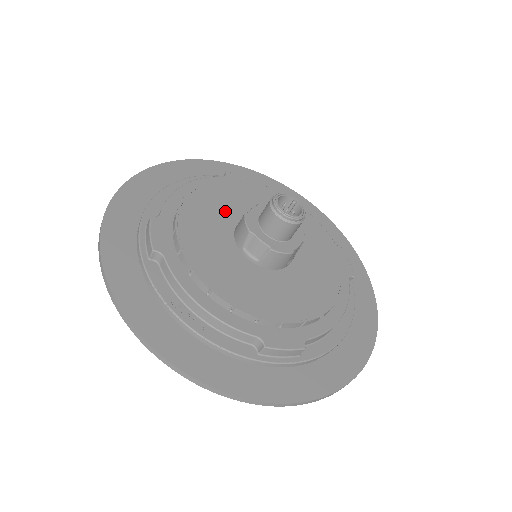
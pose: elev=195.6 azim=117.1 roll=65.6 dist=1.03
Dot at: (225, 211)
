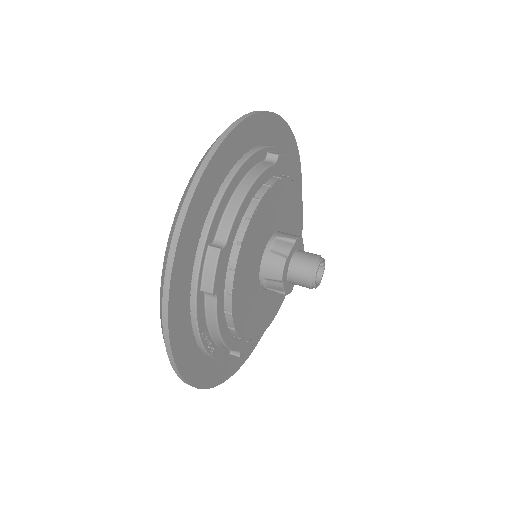
Dot at: (266, 229)
